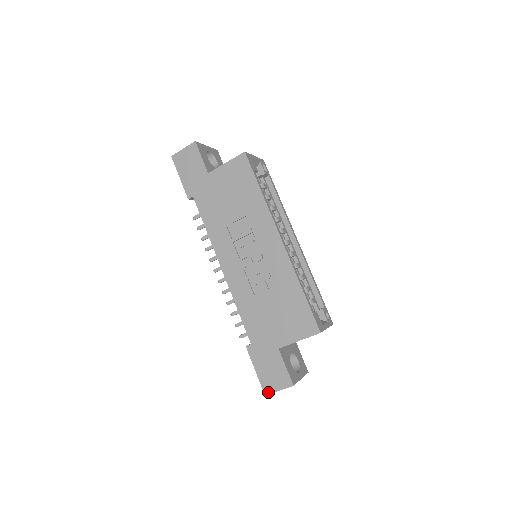
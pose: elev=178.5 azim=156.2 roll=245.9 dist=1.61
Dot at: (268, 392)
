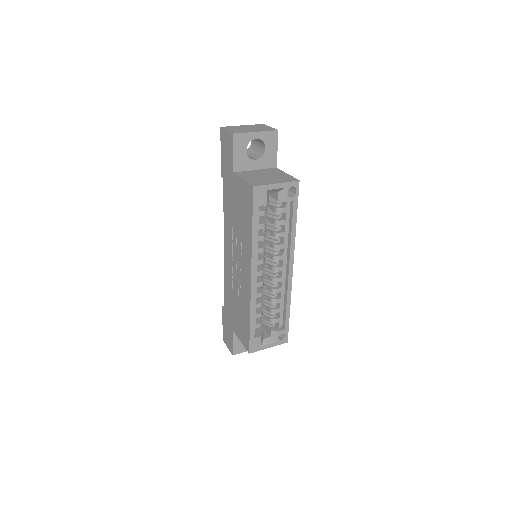
Dot at: (224, 341)
